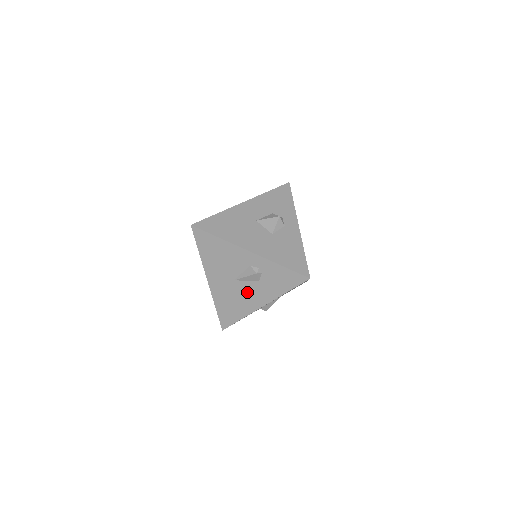
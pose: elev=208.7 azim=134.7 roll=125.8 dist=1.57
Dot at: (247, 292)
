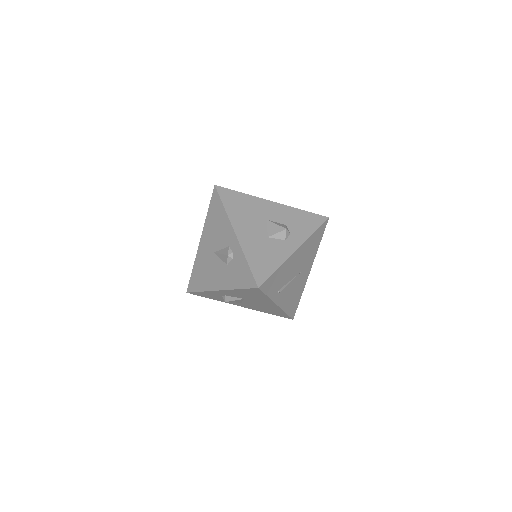
Dot at: (216, 269)
